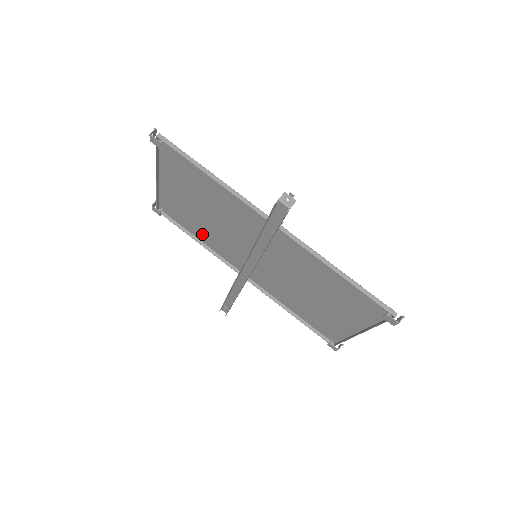
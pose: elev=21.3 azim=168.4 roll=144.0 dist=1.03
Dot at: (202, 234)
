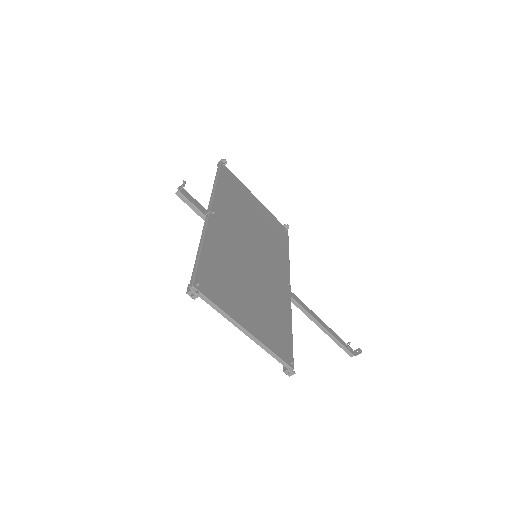
Dot at: (280, 247)
